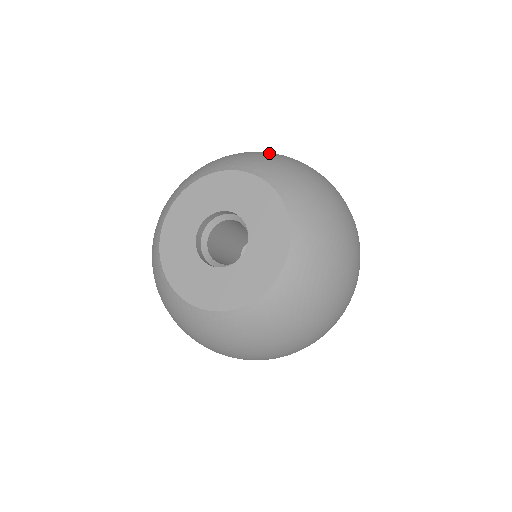
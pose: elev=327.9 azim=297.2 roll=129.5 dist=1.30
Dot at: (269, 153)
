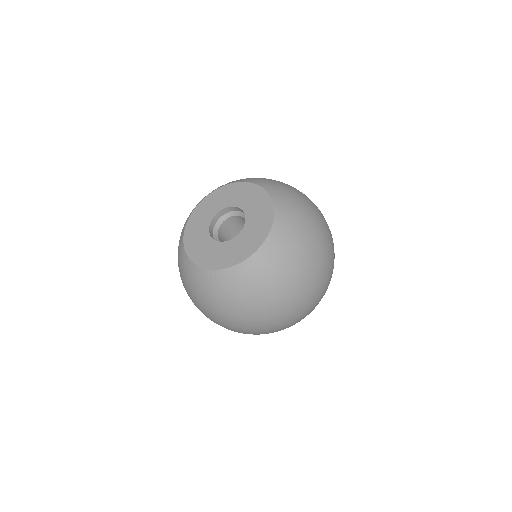
Dot at: occluded
